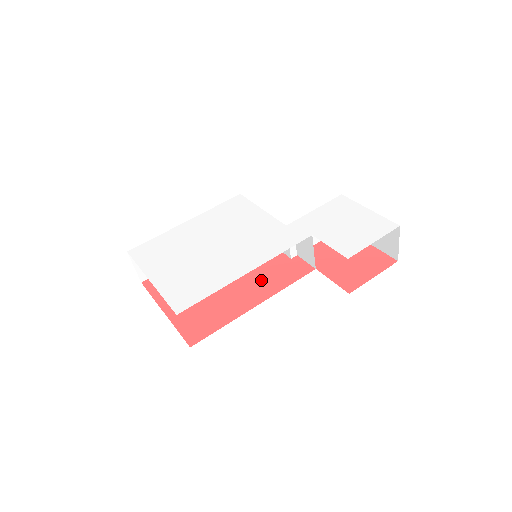
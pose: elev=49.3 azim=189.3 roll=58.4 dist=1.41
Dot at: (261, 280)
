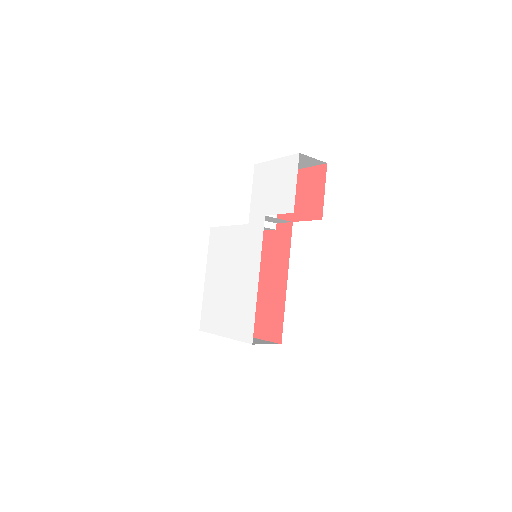
Dot at: (275, 263)
